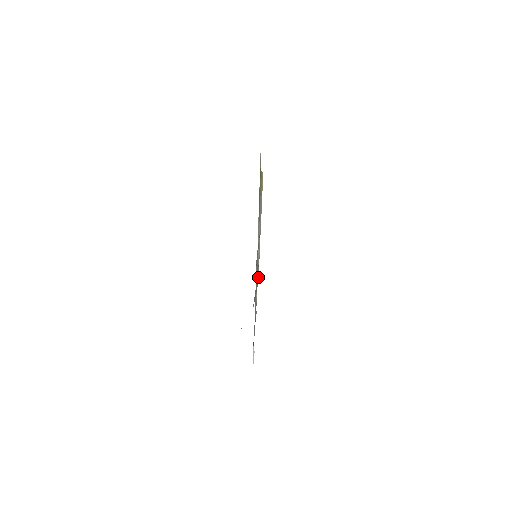
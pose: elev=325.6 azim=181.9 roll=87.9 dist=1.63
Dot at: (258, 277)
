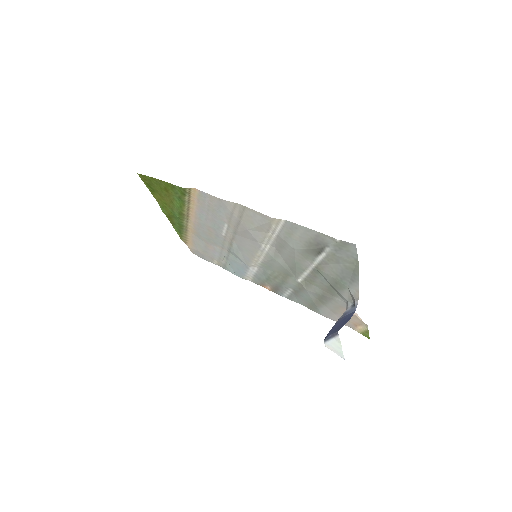
Dot at: (260, 271)
